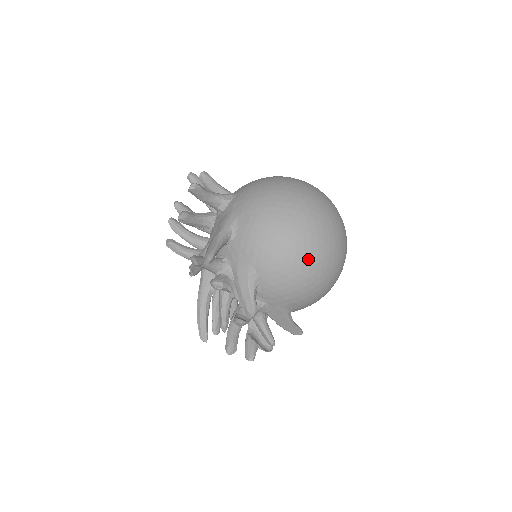
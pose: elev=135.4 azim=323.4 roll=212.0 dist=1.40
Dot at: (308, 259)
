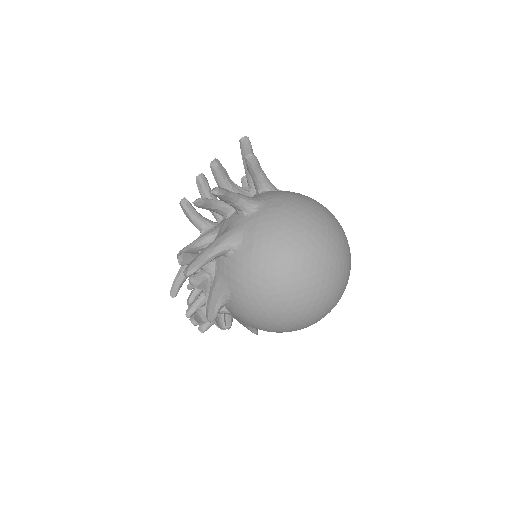
Dot at: (279, 316)
